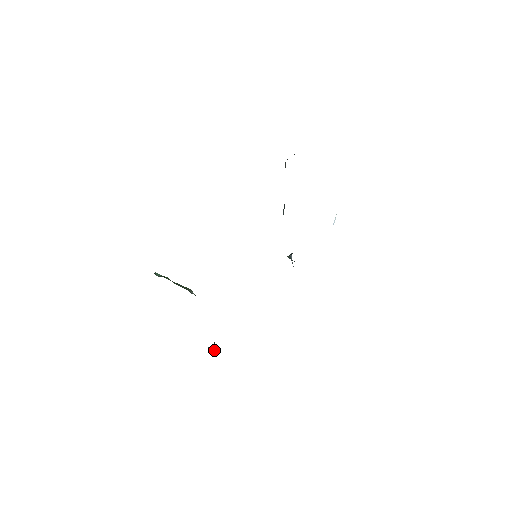
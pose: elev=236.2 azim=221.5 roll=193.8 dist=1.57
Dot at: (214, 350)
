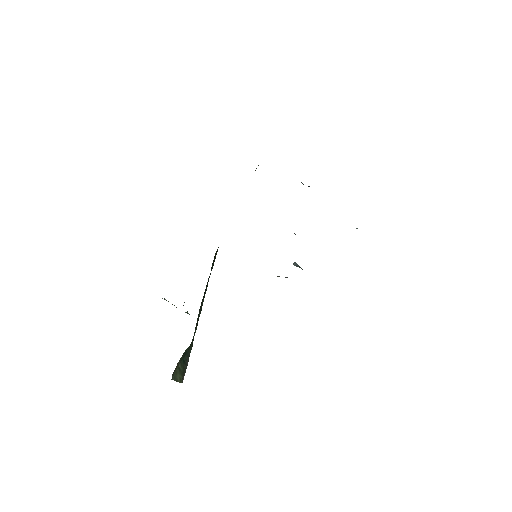
Dot at: (180, 381)
